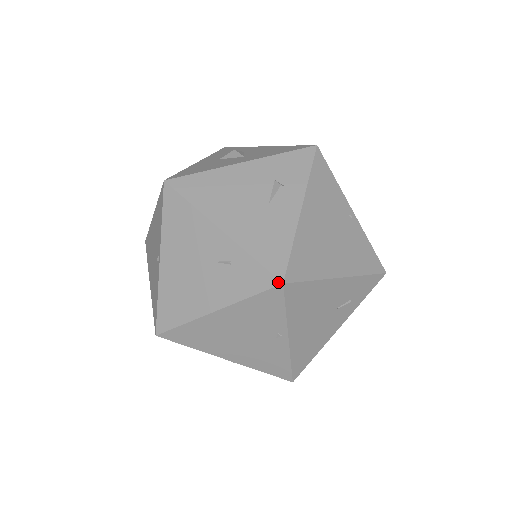
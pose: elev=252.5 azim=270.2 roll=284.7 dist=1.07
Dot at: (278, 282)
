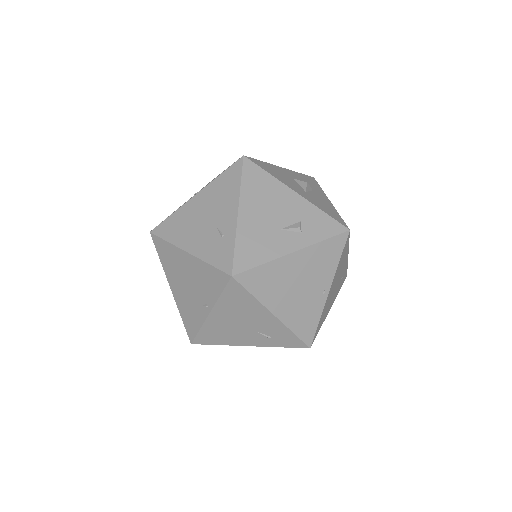
Dot at: (231, 273)
